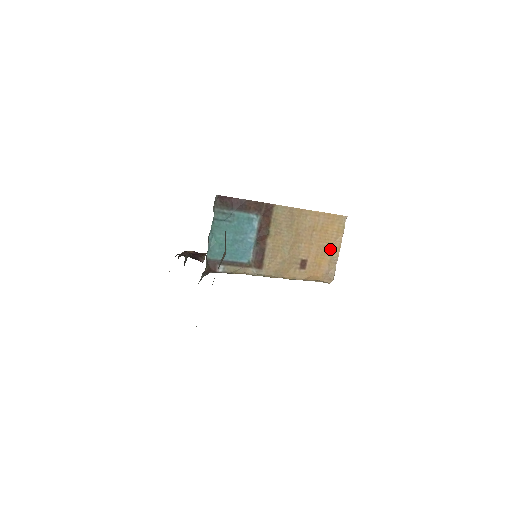
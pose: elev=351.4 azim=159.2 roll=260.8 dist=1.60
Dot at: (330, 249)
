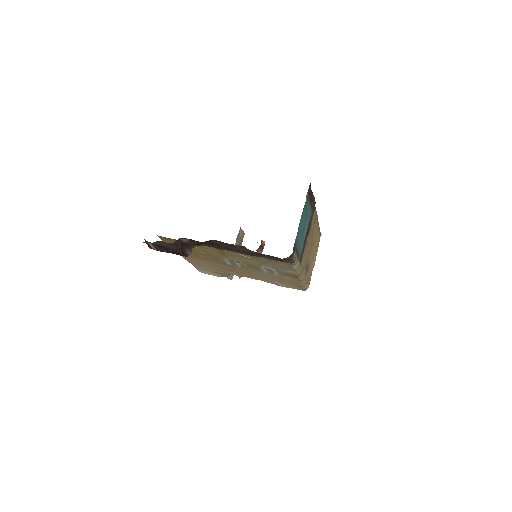
Dot at: (313, 259)
